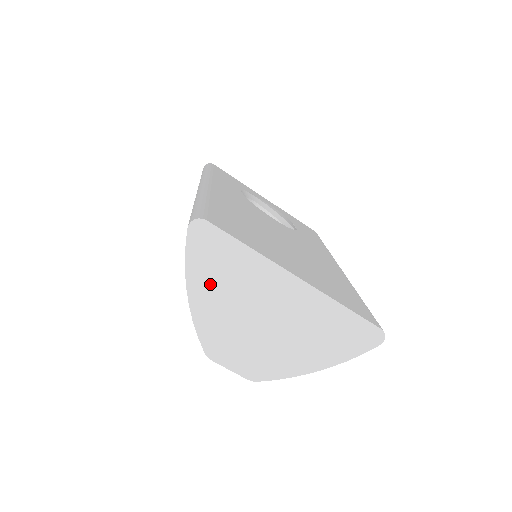
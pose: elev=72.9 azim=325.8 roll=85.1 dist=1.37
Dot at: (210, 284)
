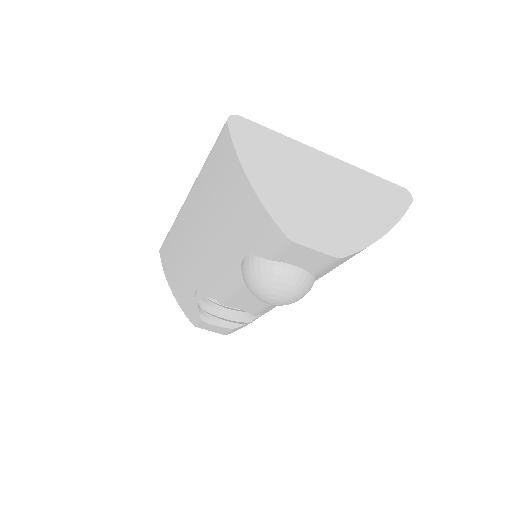
Dot at: (263, 167)
